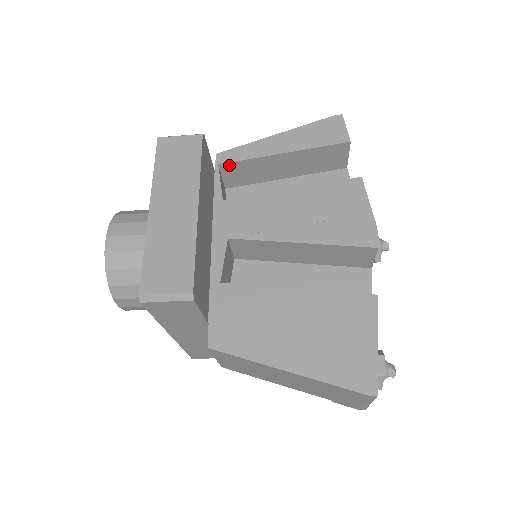
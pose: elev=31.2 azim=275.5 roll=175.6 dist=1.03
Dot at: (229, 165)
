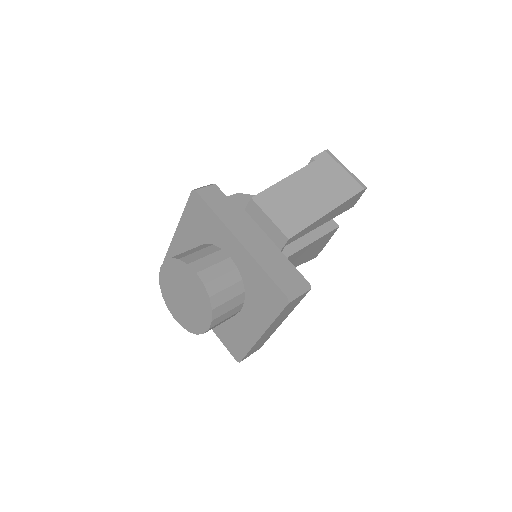
Dot at: occluded
